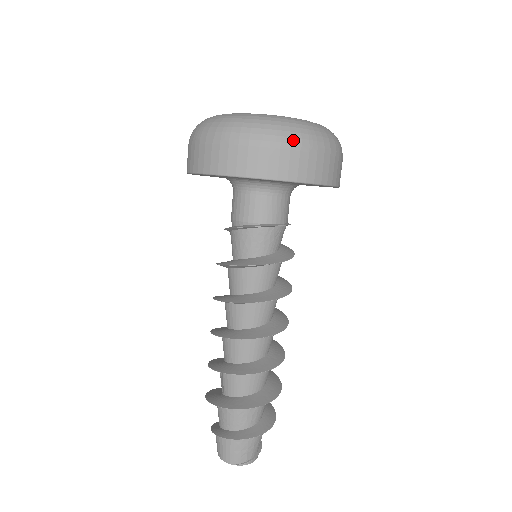
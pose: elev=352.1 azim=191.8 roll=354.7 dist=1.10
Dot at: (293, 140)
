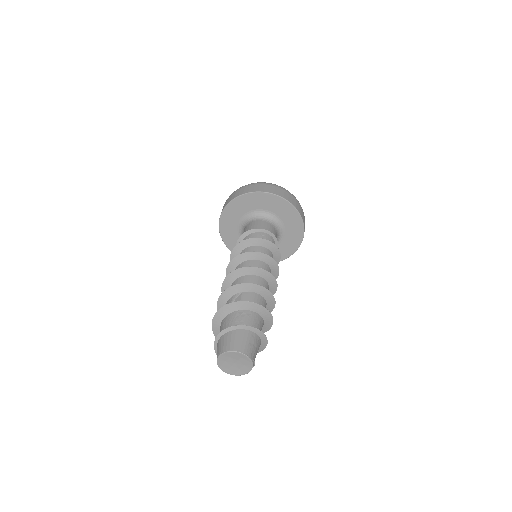
Dot at: occluded
